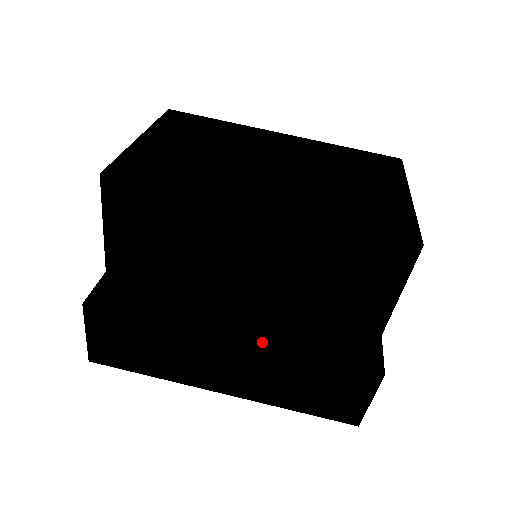
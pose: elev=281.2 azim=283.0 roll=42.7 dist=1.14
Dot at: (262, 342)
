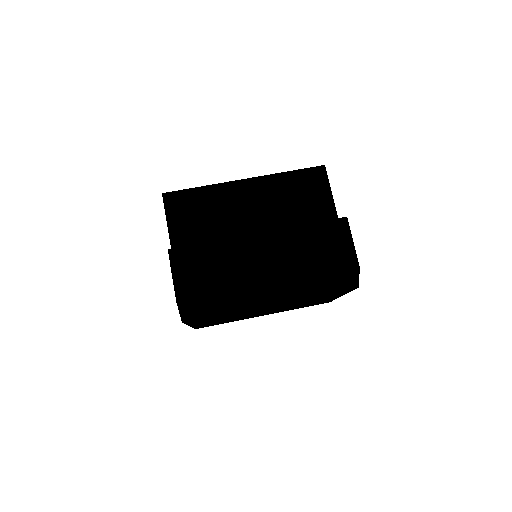
Dot at: (276, 230)
